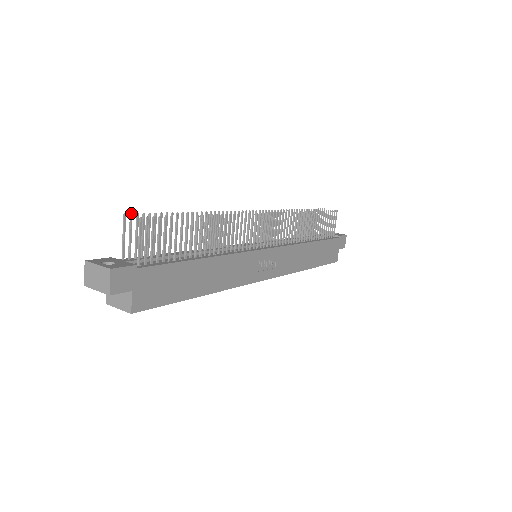
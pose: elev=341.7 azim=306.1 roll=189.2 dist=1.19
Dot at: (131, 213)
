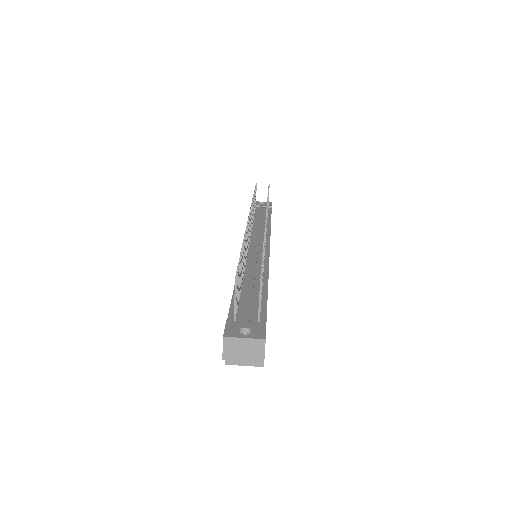
Dot at: (237, 272)
